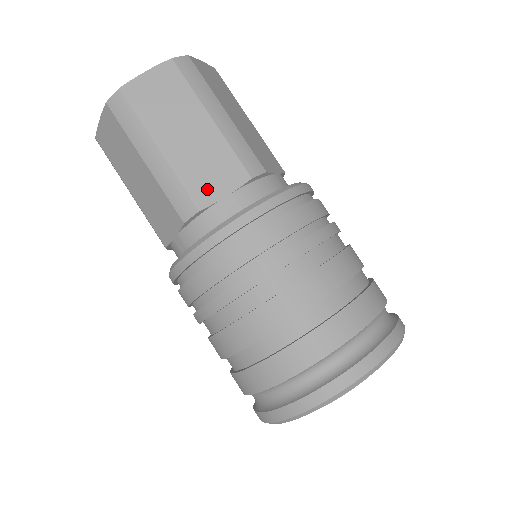
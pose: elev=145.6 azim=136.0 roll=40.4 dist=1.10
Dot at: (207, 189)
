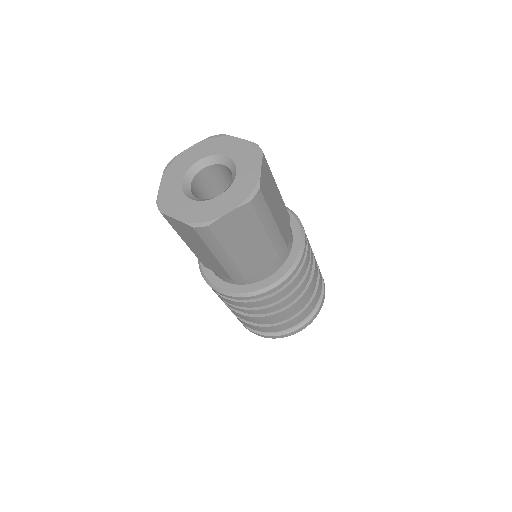
Dot at: (253, 269)
